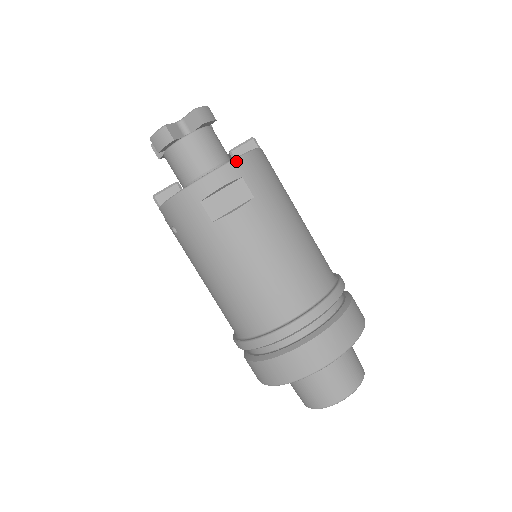
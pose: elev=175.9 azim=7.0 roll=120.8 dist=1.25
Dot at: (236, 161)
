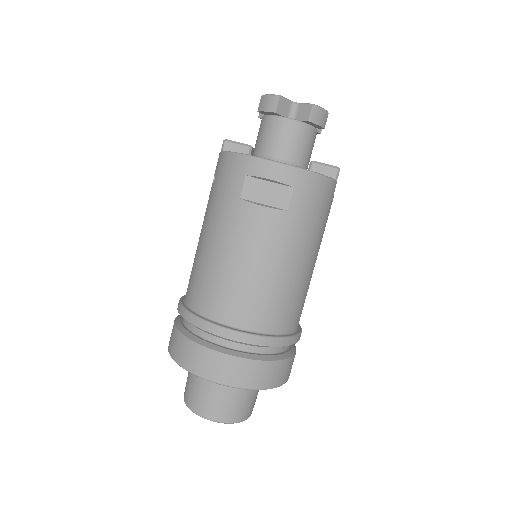
Dot at: (301, 171)
